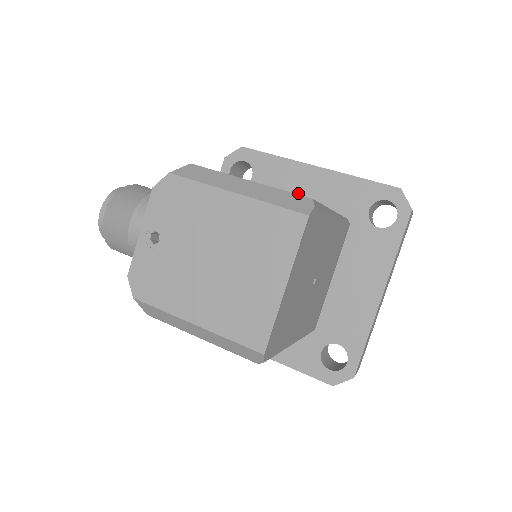
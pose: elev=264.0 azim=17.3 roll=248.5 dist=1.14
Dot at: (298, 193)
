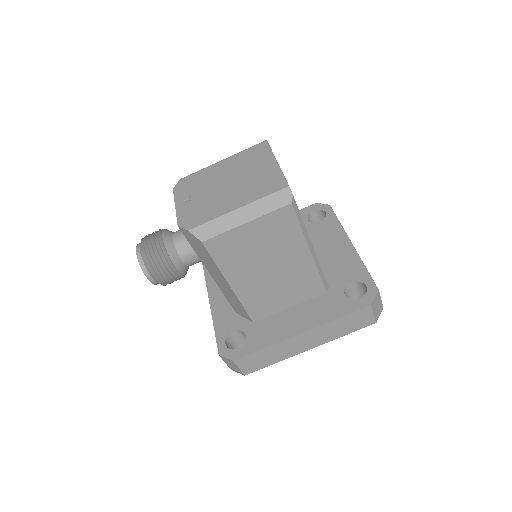
Dot at: occluded
